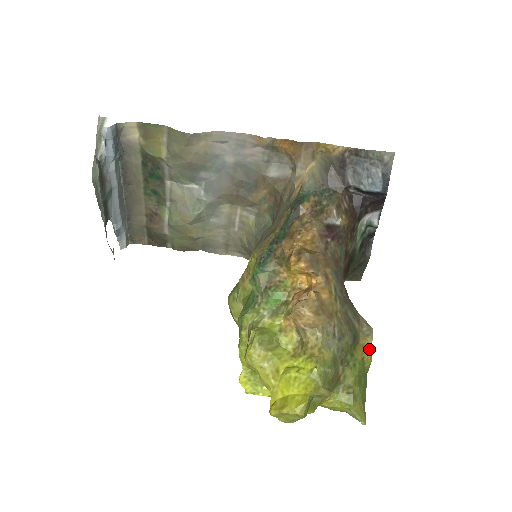
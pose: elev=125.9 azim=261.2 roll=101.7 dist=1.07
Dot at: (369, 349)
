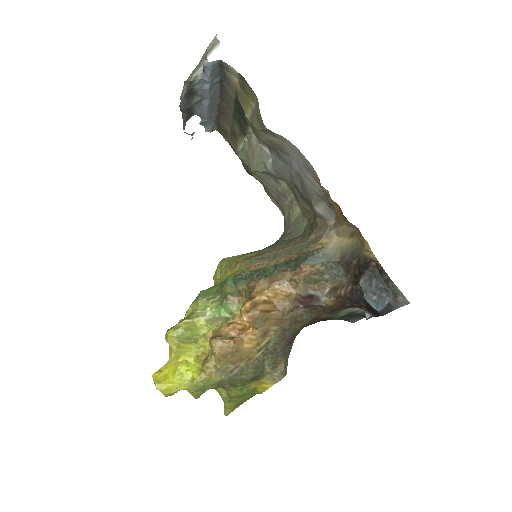
Dot at: (267, 387)
